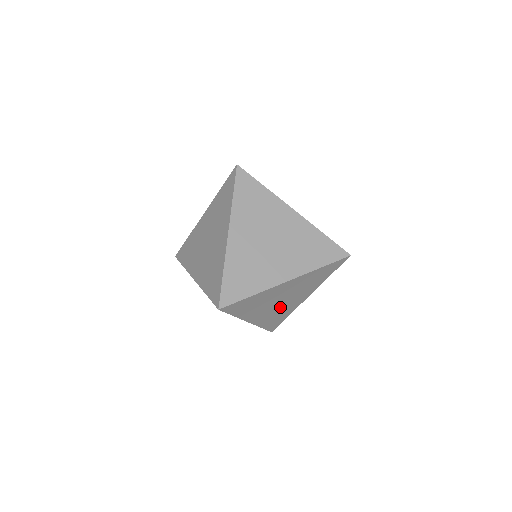
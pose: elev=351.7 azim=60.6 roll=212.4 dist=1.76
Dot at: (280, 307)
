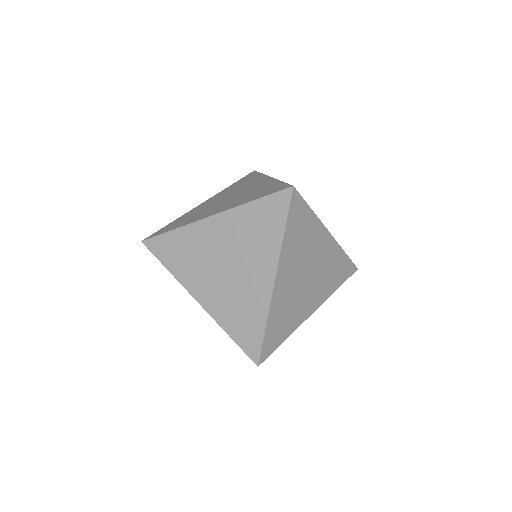
Dot at: occluded
